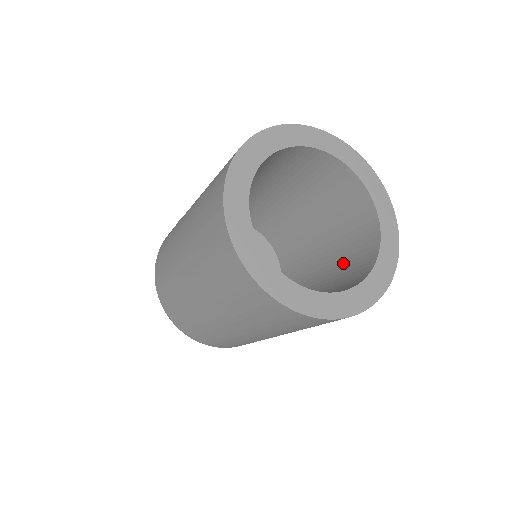
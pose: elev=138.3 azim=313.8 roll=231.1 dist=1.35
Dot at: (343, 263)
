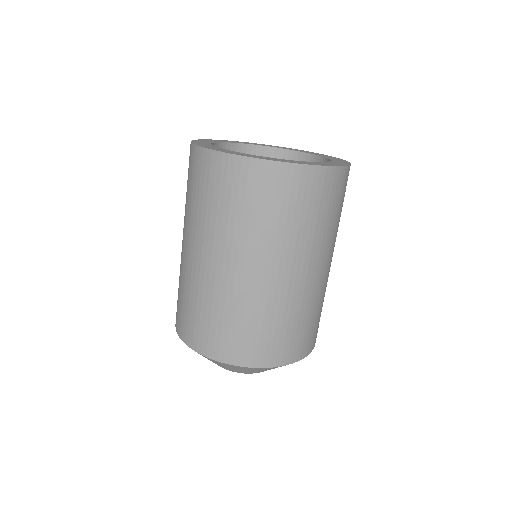
Dot at: occluded
